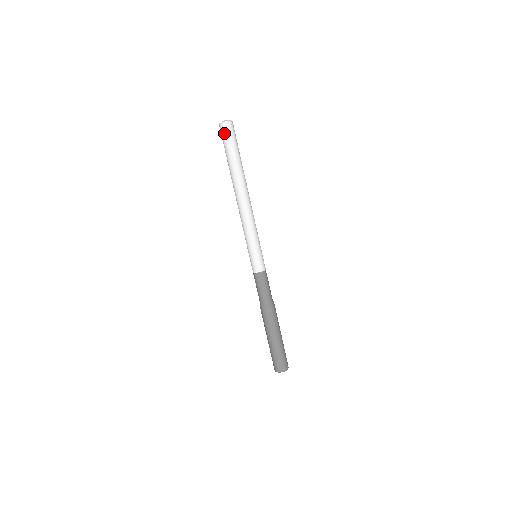
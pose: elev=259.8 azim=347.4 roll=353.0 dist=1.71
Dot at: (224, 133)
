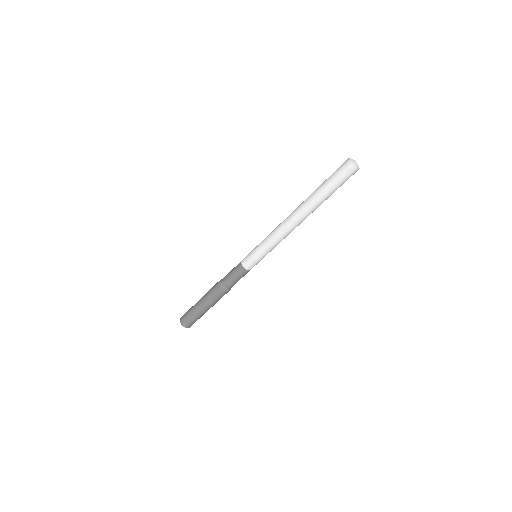
Dot at: (349, 176)
